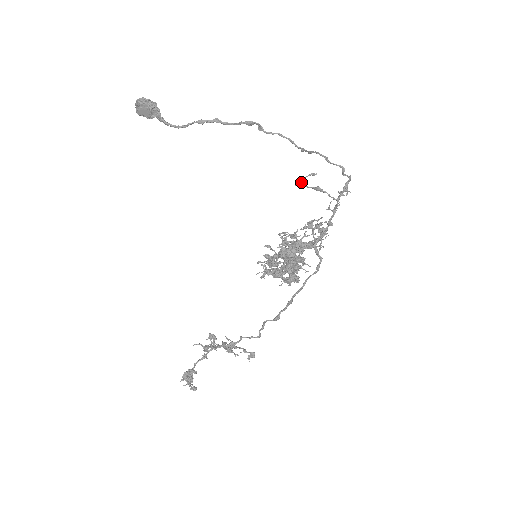
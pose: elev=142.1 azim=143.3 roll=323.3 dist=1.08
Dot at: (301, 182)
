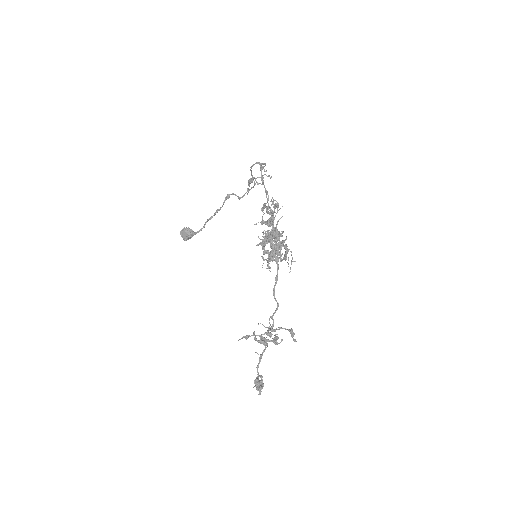
Dot at: (247, 190)
